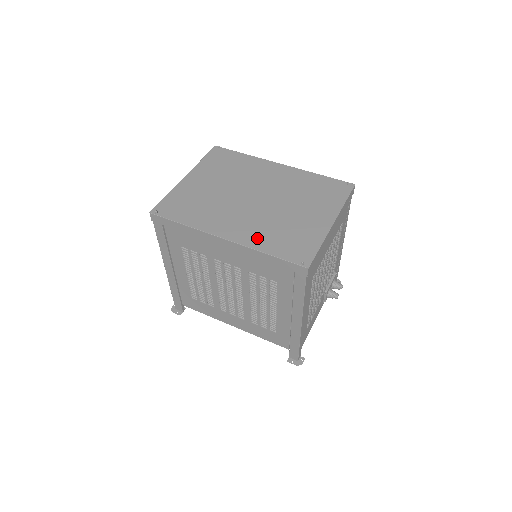
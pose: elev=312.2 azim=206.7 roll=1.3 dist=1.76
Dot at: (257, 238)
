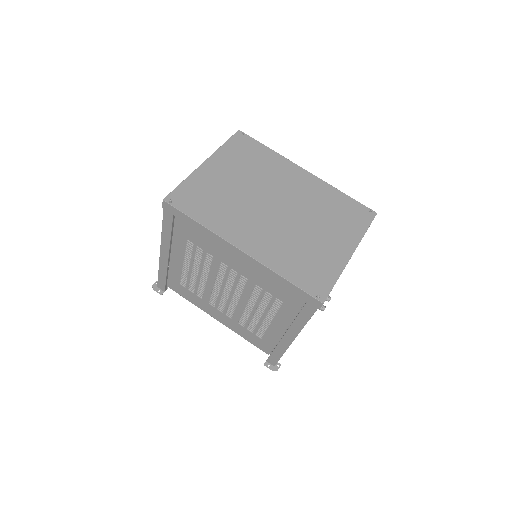
Dot at: (275, 257)
